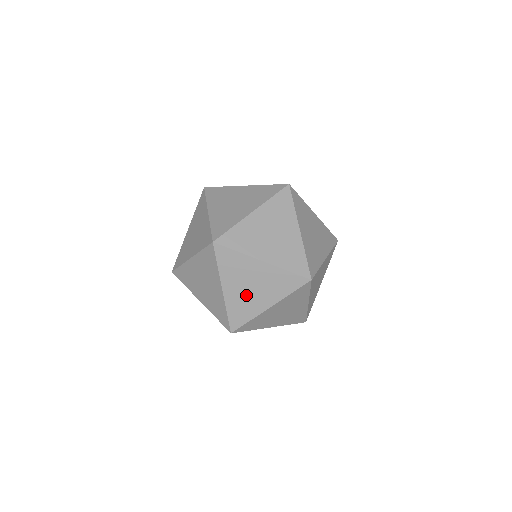
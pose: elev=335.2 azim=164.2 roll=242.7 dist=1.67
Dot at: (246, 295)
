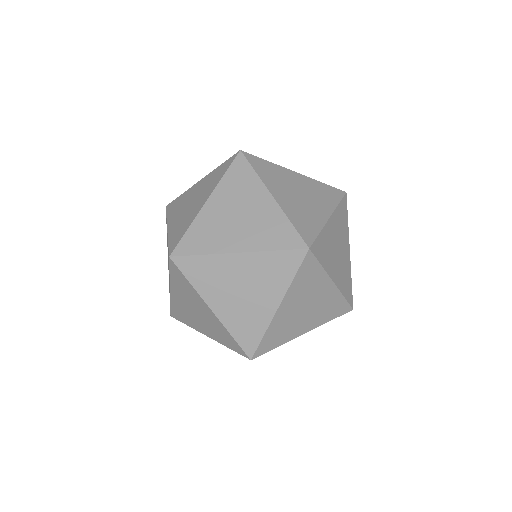
Dot at: (295, 317)
